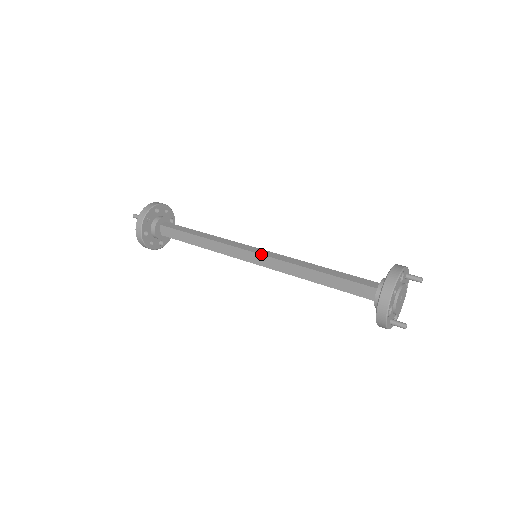
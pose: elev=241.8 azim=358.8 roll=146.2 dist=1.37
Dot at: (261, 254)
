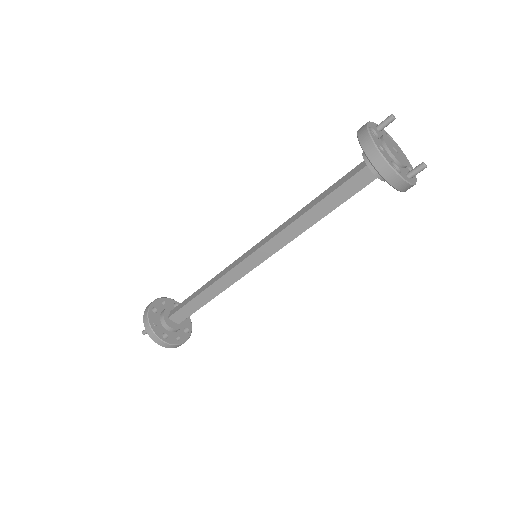
Dot at: (256, 250)
